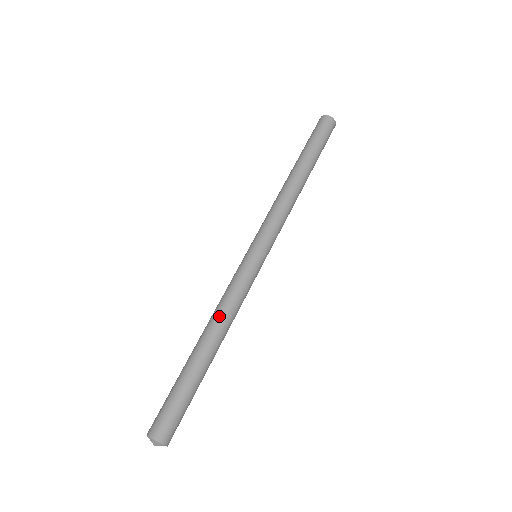
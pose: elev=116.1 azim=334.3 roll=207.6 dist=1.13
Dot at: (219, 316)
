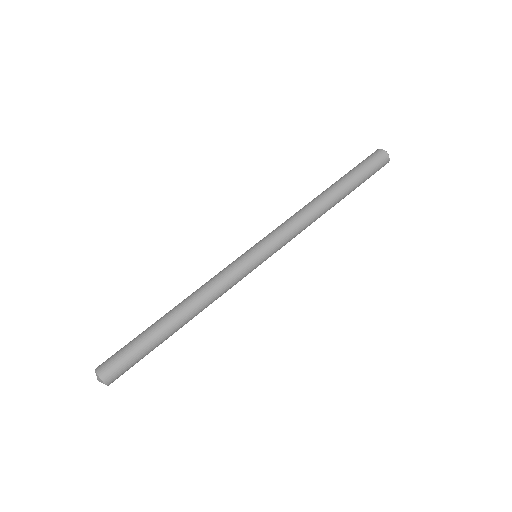
Dot at: (202, 302)
